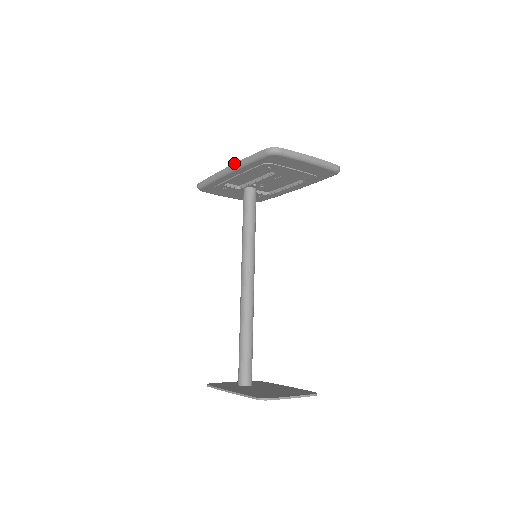
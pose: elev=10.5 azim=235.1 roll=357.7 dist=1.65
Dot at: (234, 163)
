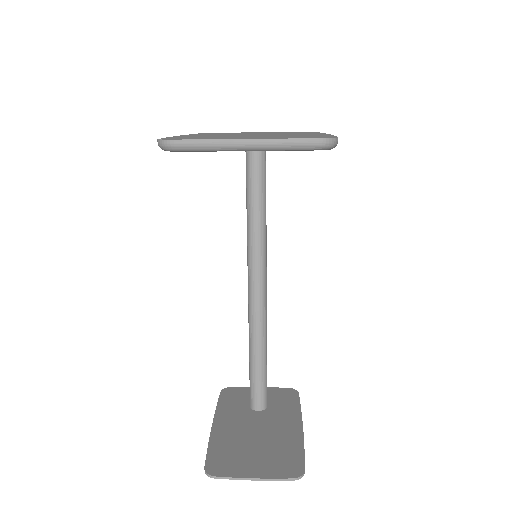
Dot at: (174, 136)
